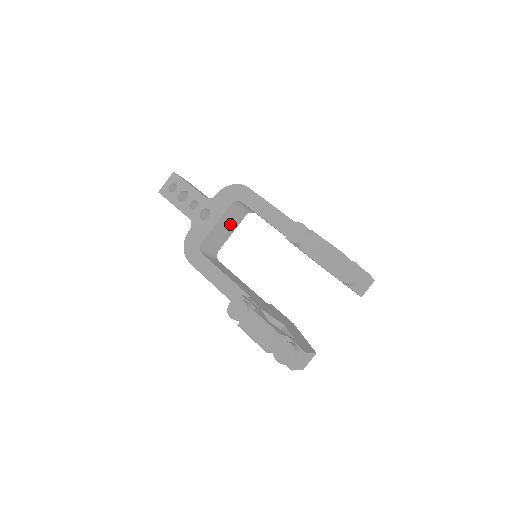
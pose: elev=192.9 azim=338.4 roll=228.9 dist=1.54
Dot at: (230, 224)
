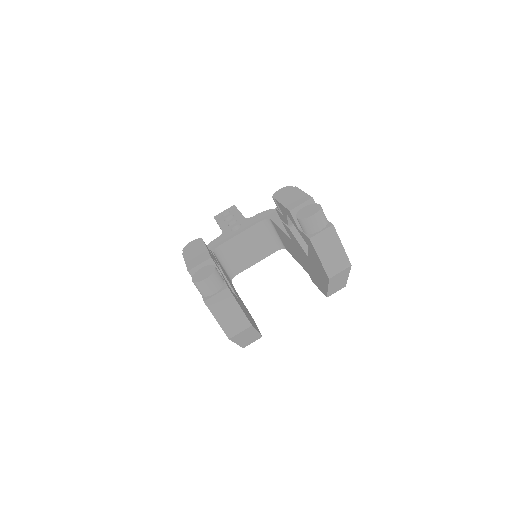
Dot at: (256, 248)
